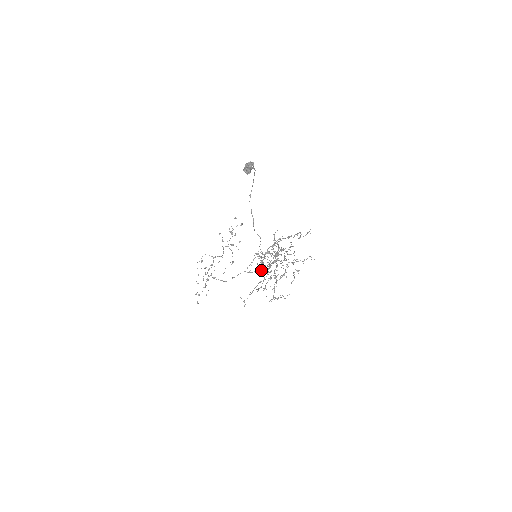
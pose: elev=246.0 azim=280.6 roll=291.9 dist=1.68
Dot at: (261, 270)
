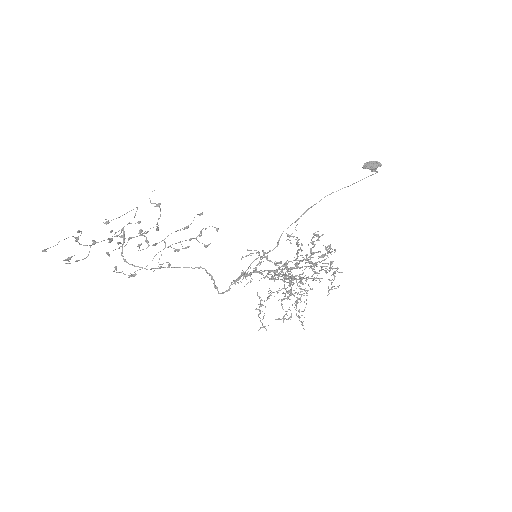
Dot at: (308, 244)
